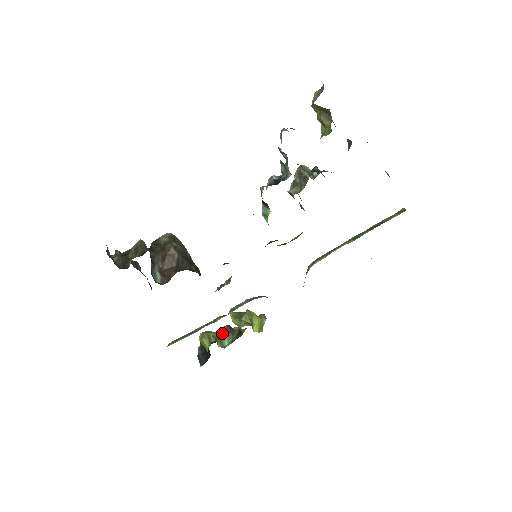
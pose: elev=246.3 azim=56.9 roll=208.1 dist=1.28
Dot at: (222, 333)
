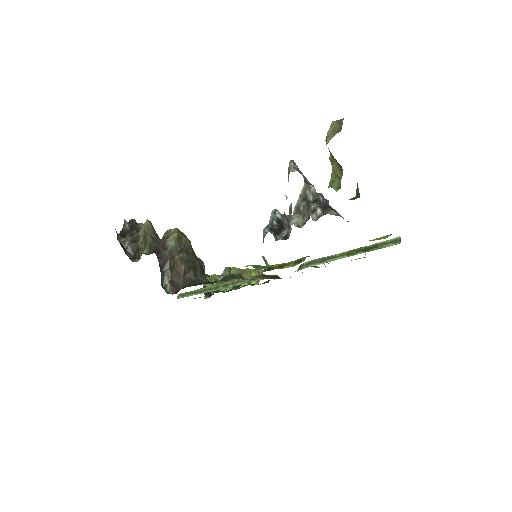
Dot at: occluded
